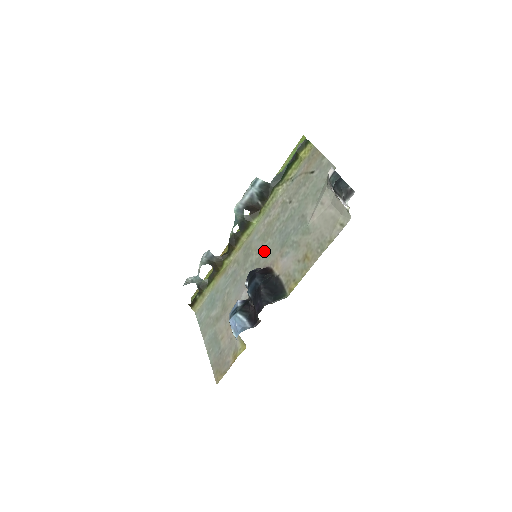
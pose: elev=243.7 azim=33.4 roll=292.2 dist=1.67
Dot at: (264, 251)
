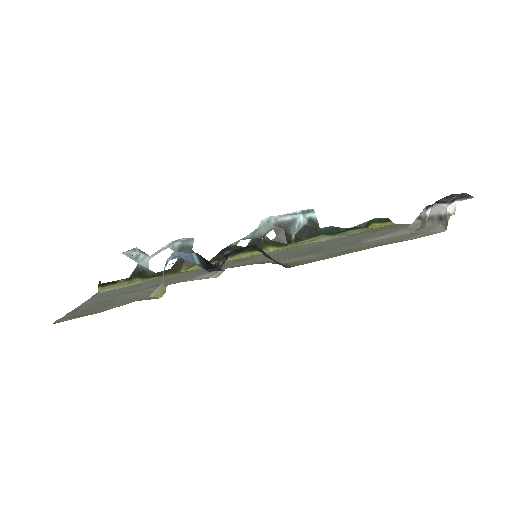
Dot at: occluded
